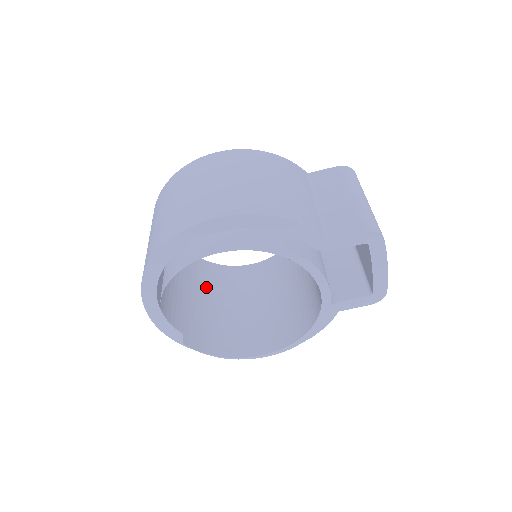
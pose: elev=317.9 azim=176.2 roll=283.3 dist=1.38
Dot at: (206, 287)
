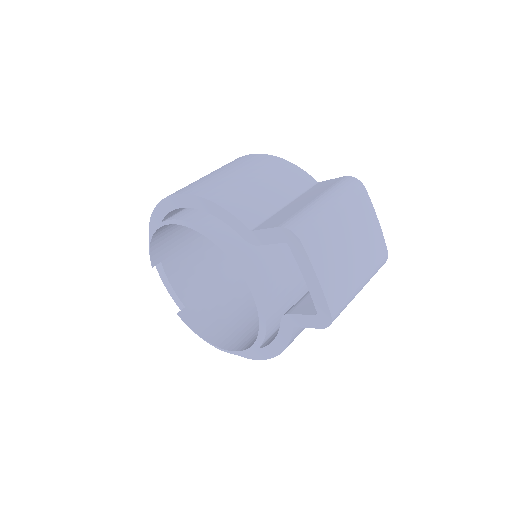
Dot at: (246, 287)
